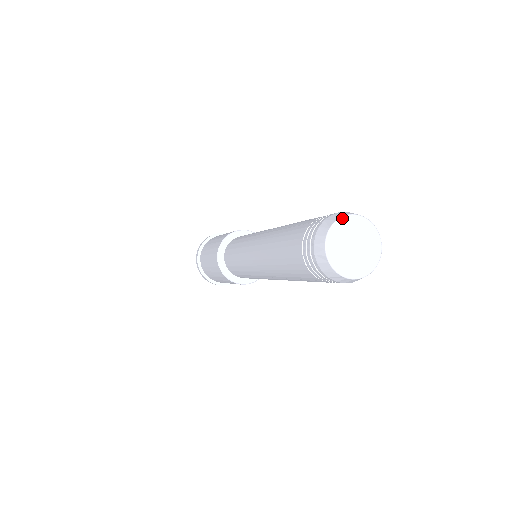
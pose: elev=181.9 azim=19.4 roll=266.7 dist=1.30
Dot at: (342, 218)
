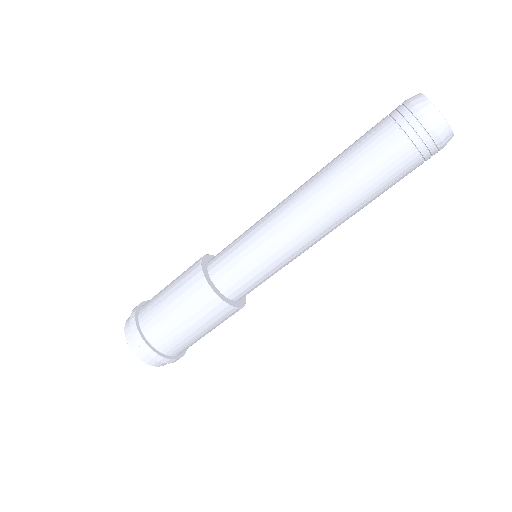
Dot at: (422, 94)
